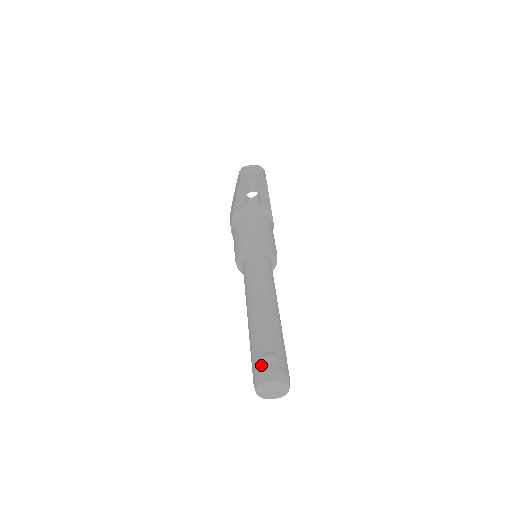
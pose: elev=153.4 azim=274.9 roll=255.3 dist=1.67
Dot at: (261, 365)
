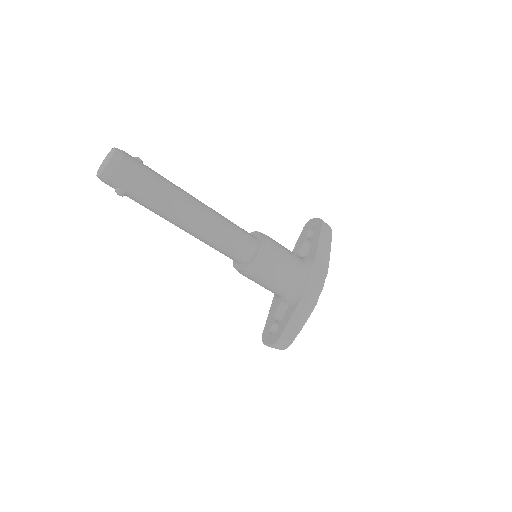
Dot at: occluded
